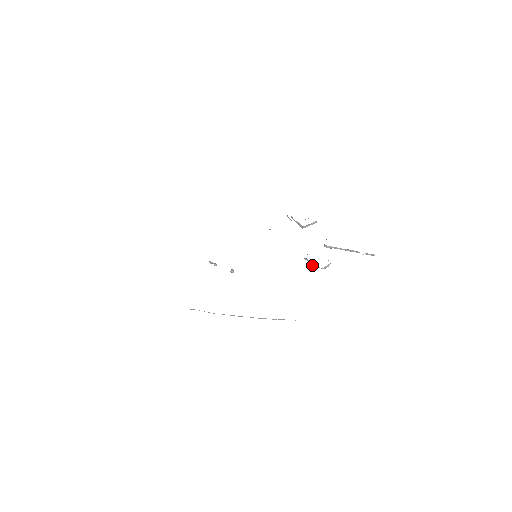
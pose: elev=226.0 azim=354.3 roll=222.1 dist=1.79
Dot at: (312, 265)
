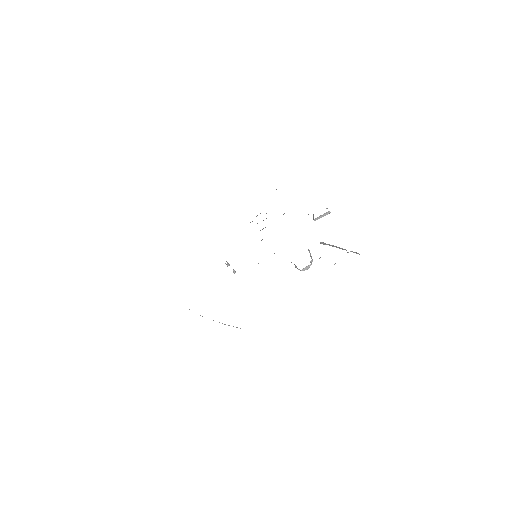
Dot at: (295, 266)
